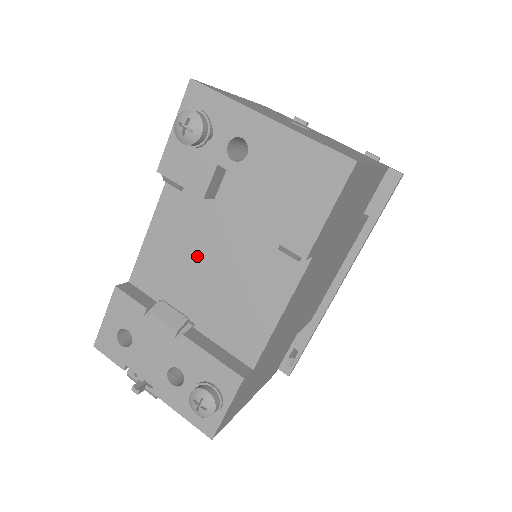
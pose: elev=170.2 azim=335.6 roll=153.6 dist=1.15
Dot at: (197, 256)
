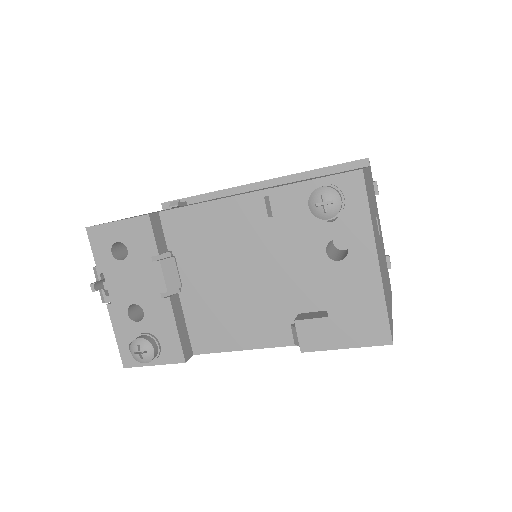
Dot at: (230, 258)
